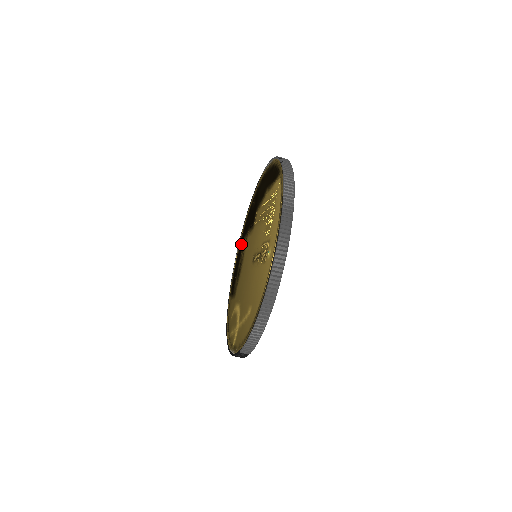
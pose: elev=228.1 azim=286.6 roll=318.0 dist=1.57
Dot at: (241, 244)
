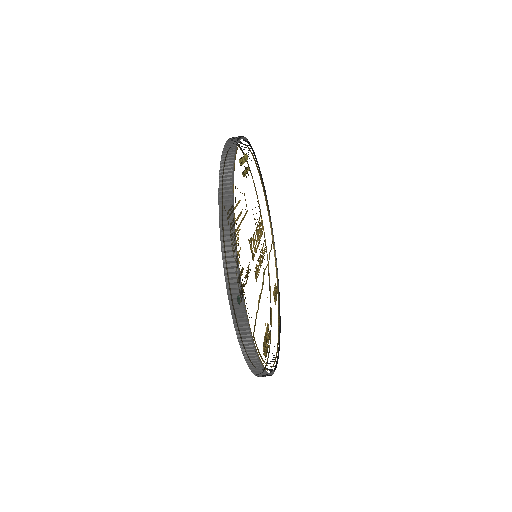
Dot at: occluded
